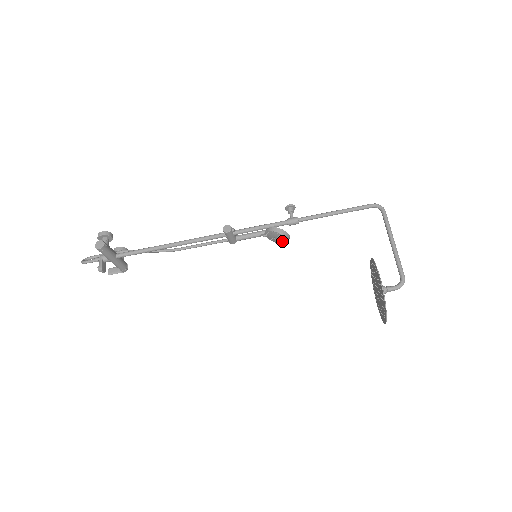
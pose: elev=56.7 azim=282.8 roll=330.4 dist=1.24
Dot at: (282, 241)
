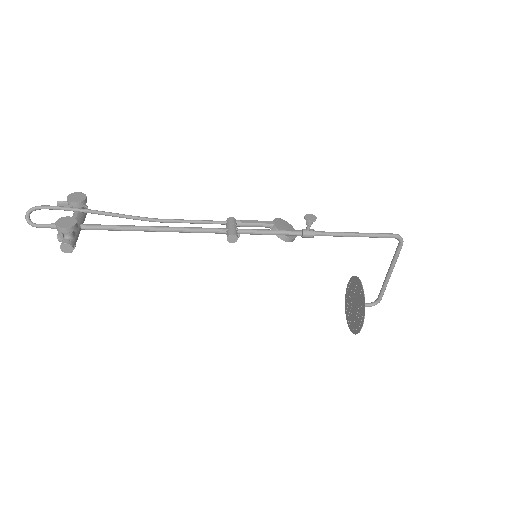
Dot at: occluded
